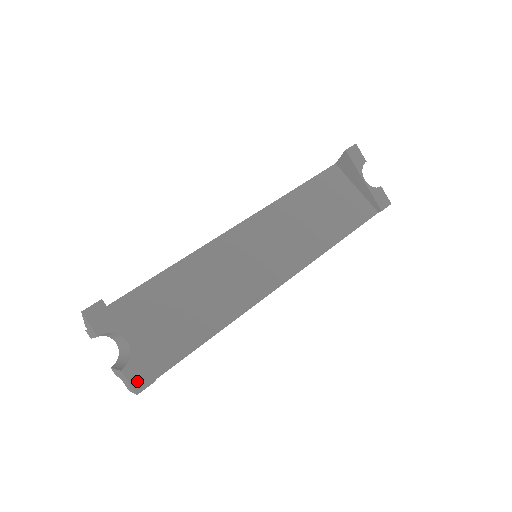
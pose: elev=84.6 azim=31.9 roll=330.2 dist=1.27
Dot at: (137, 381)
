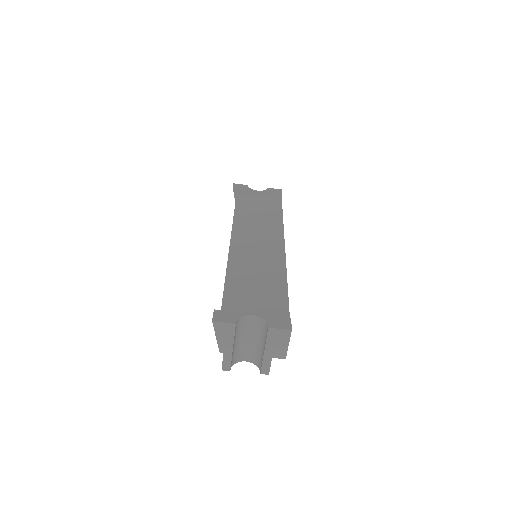
Dot at: (283, 325)
